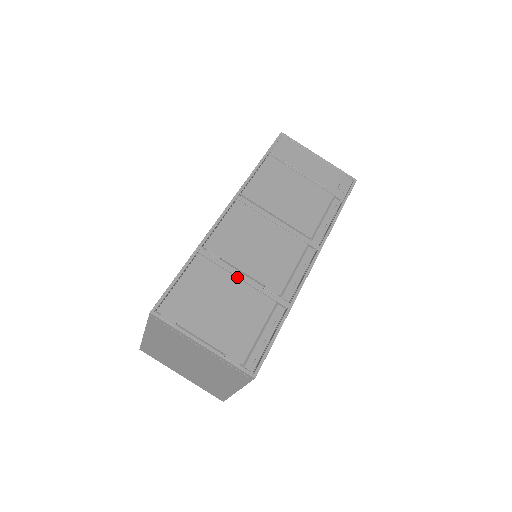
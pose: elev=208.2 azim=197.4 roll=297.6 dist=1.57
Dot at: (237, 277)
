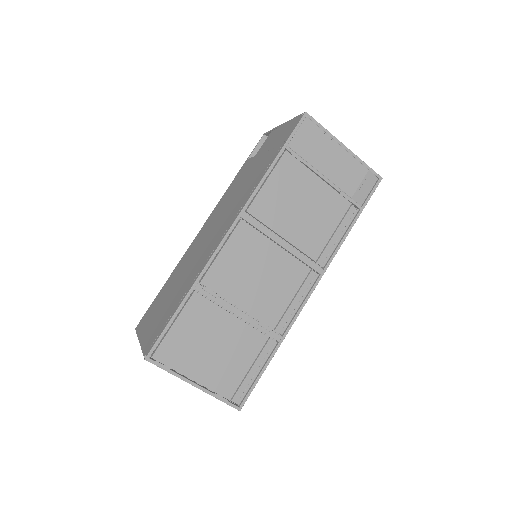
Dot at: (233, 313)
